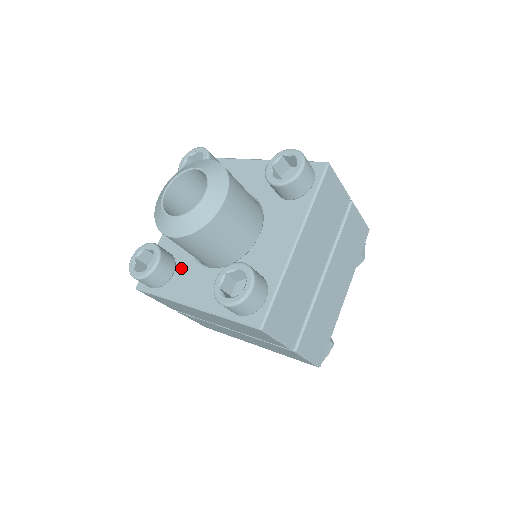
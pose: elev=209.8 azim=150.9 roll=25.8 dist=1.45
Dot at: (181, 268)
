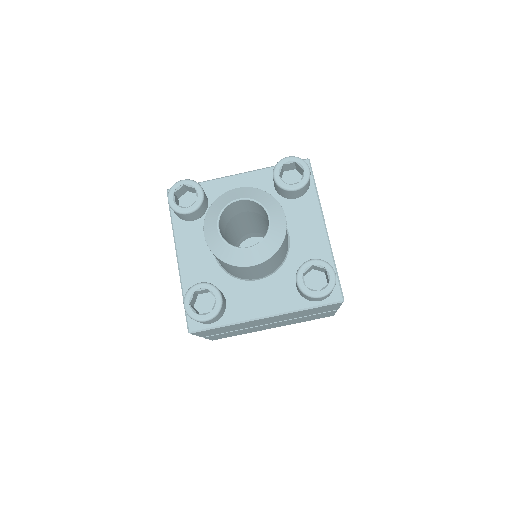
Dot at: (230, 293)
